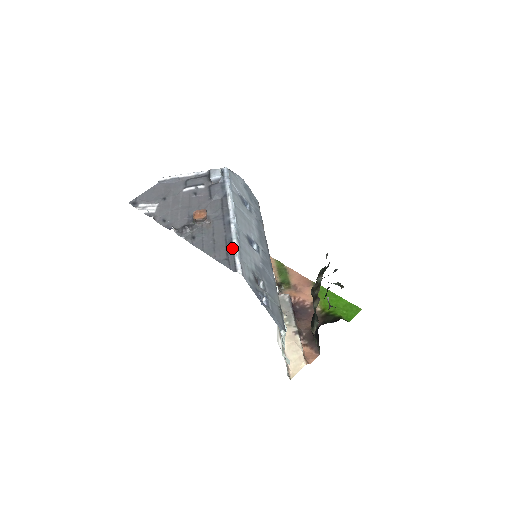
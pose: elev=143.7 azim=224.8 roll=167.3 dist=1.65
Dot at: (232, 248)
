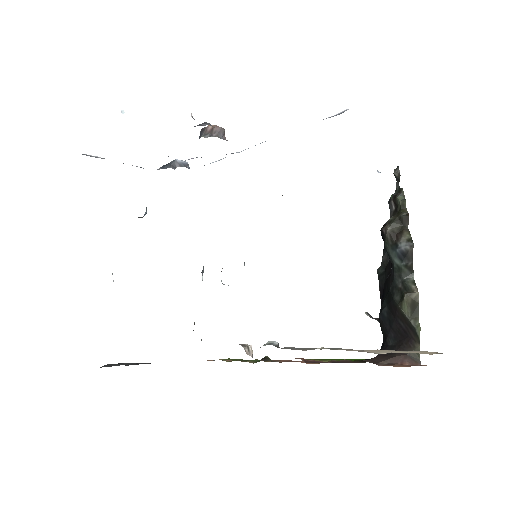
Dot at: occluded
